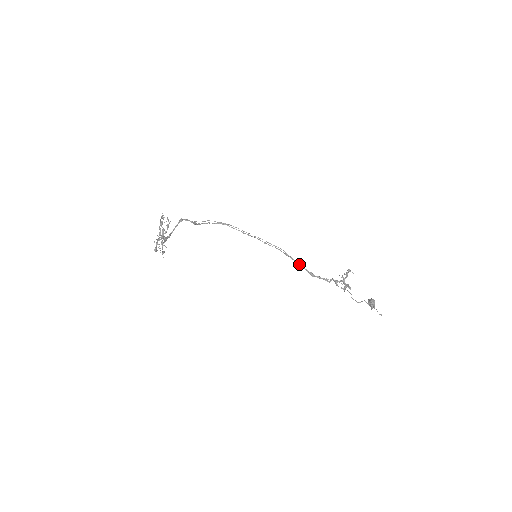
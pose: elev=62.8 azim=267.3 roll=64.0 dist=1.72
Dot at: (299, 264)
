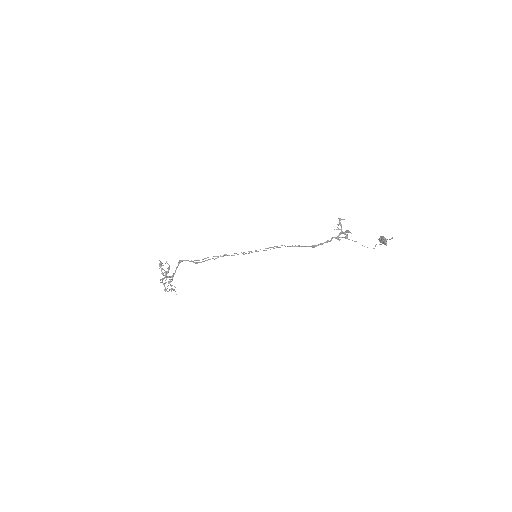
Dot at: (300, 246)
